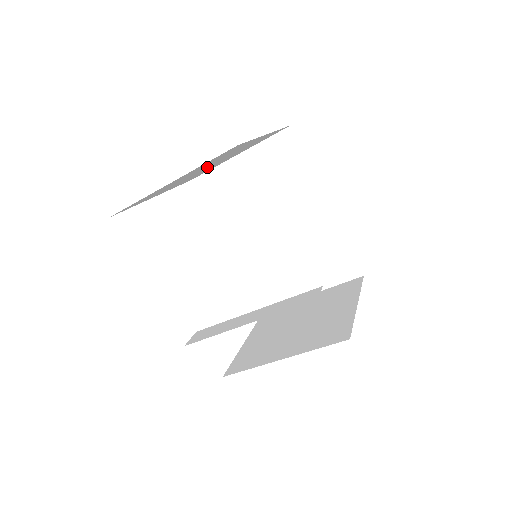
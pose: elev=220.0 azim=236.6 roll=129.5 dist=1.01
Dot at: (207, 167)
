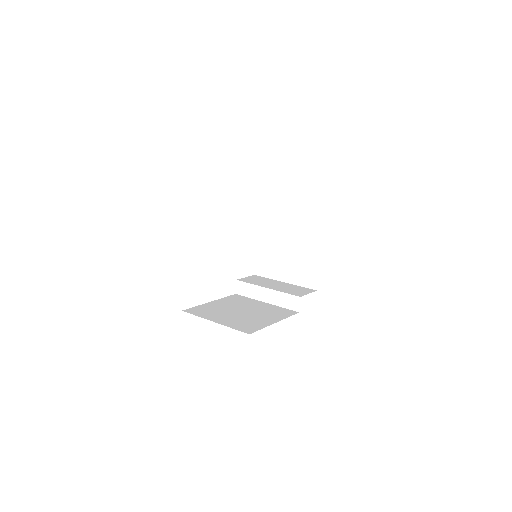
Dot at: occluded
